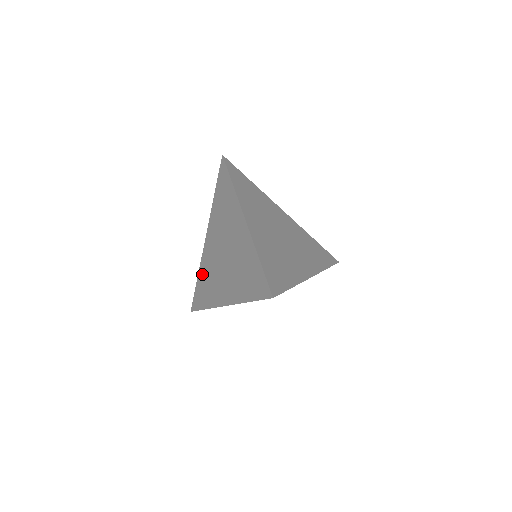
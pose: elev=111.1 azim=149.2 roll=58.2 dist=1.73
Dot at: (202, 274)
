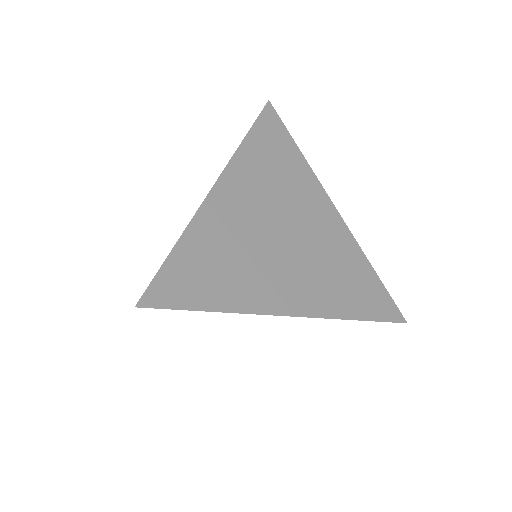
Dot at: occluded
